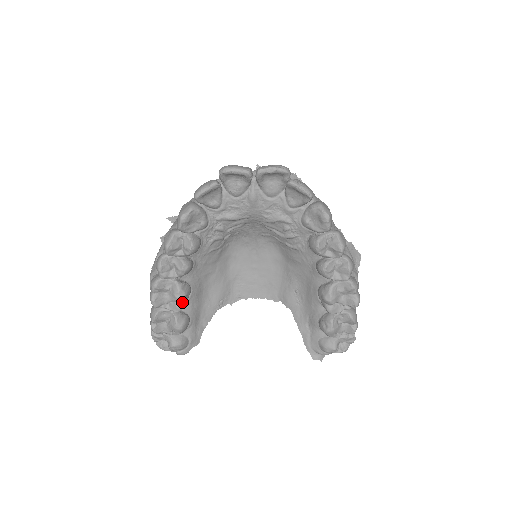
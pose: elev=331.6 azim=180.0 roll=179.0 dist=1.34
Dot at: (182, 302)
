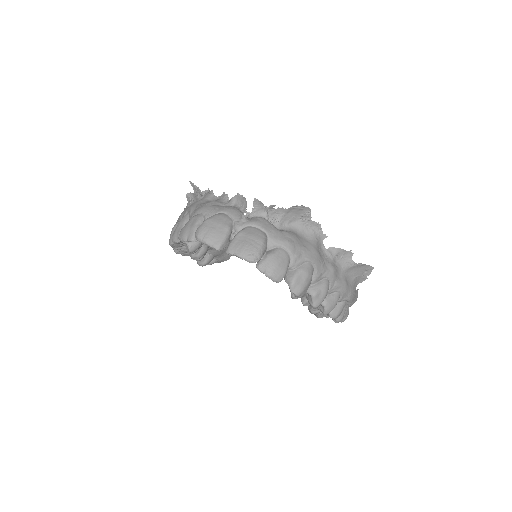
Dot at: occluded
